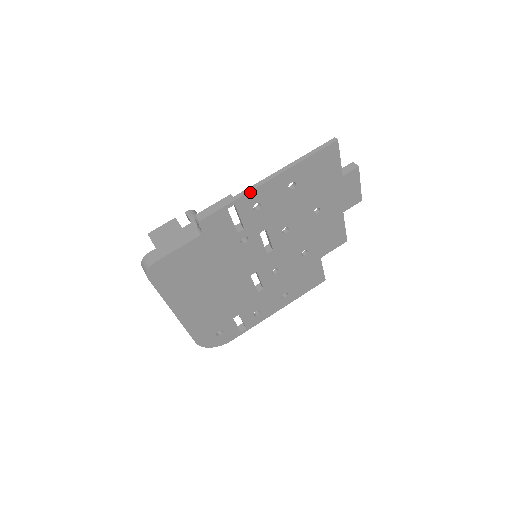
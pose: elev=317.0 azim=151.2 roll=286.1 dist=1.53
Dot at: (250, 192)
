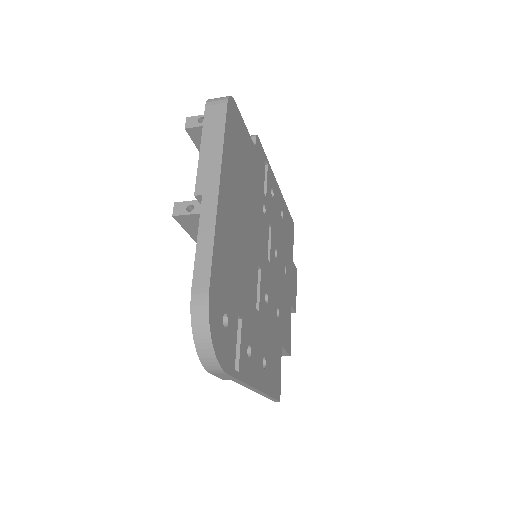
Dot at: (272, 173)
